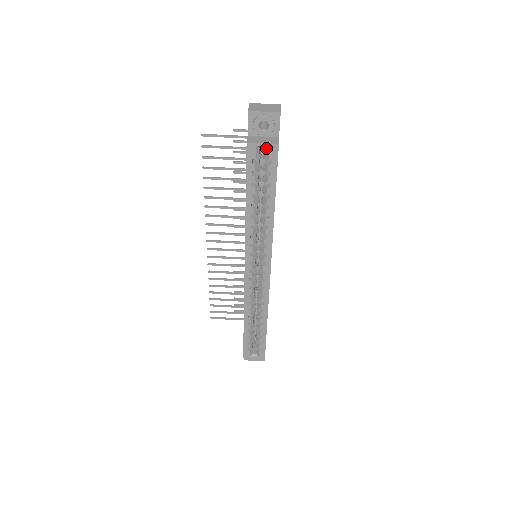
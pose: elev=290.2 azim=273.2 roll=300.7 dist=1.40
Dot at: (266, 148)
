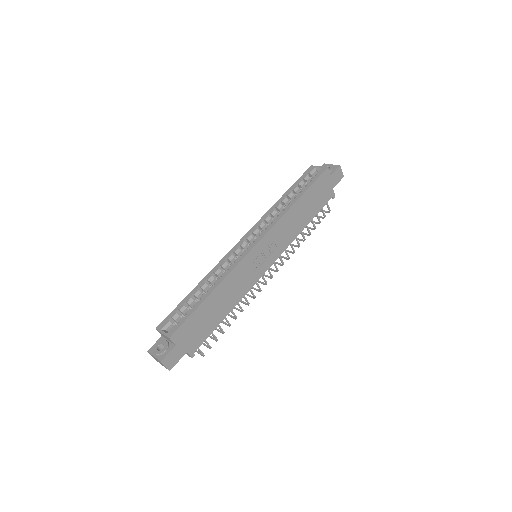
Dot at: (319, 171)
